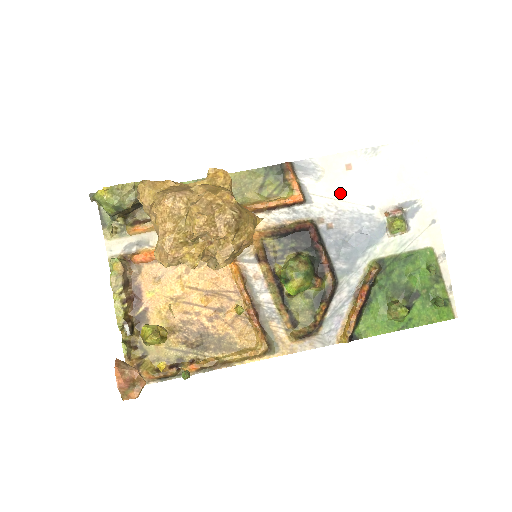
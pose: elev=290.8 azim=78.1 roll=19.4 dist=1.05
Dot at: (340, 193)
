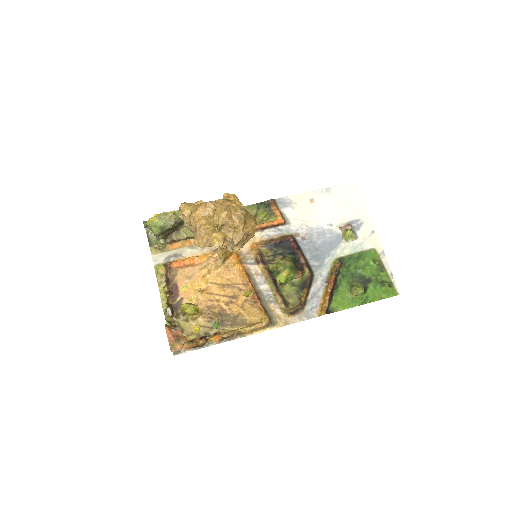
Dot at: (308, 217)
